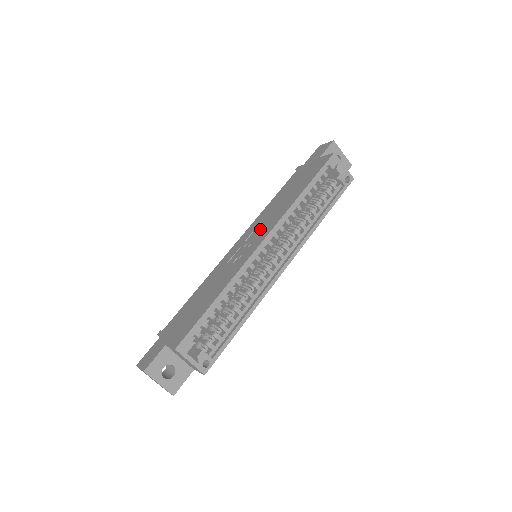
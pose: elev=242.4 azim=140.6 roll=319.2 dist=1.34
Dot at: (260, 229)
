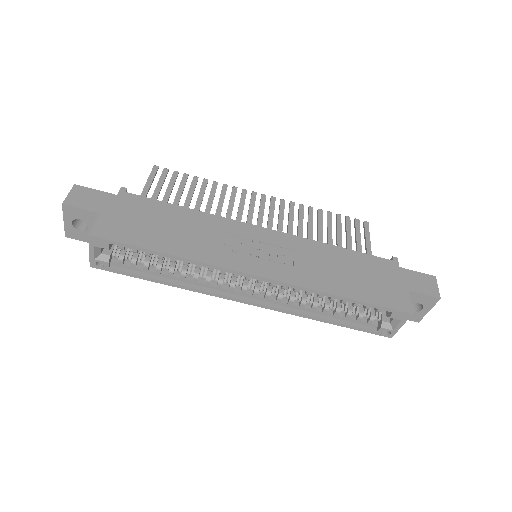
Dot at: (280, 258)
